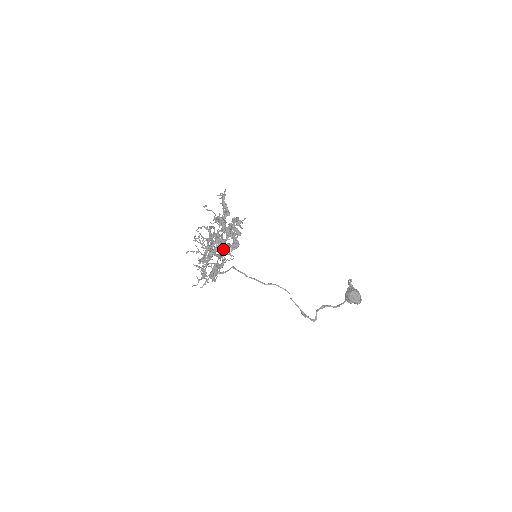
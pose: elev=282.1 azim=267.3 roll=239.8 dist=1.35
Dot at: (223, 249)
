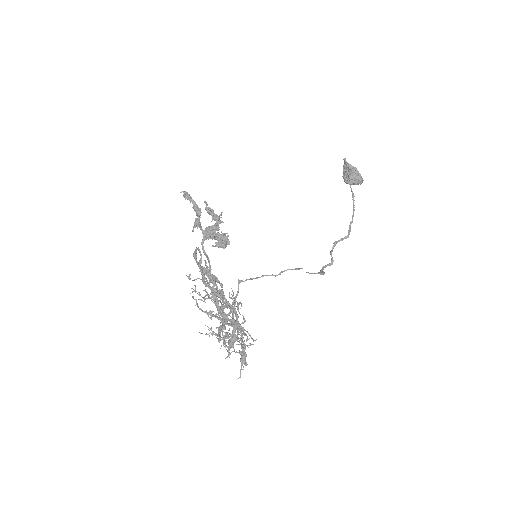
Dot at: occluded
